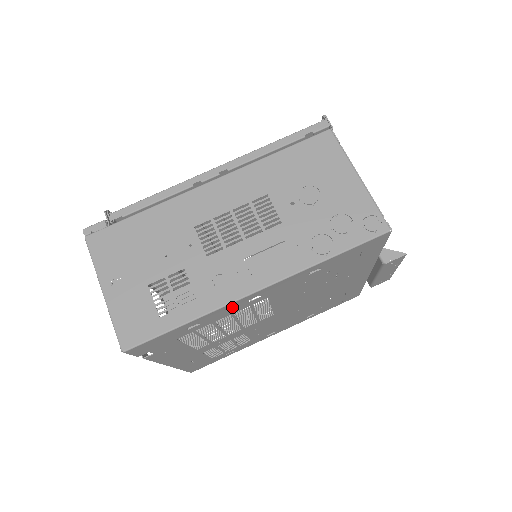
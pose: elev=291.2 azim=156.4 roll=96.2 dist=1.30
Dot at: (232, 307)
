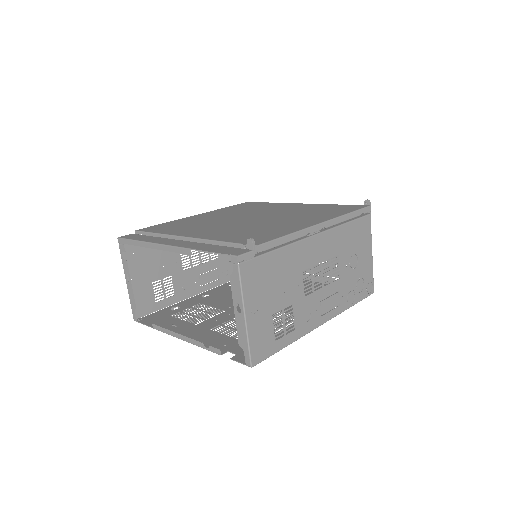
Dot at: occluded
